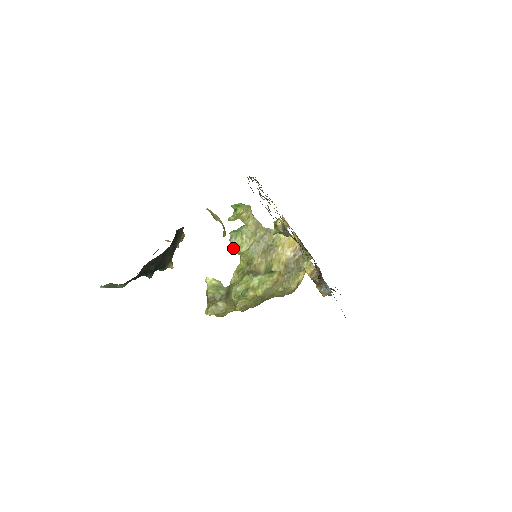
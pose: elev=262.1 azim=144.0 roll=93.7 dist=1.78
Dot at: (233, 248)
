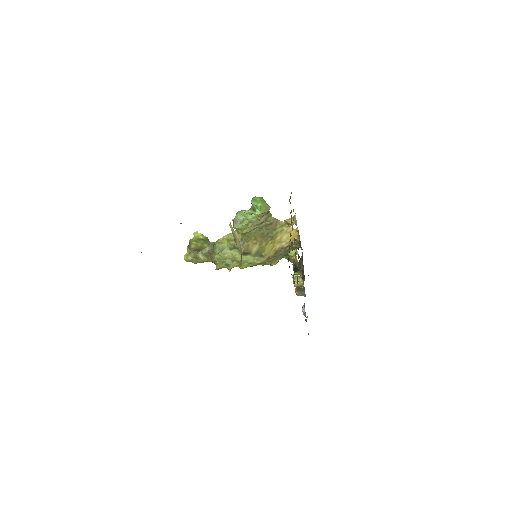
Dot at: occluded
